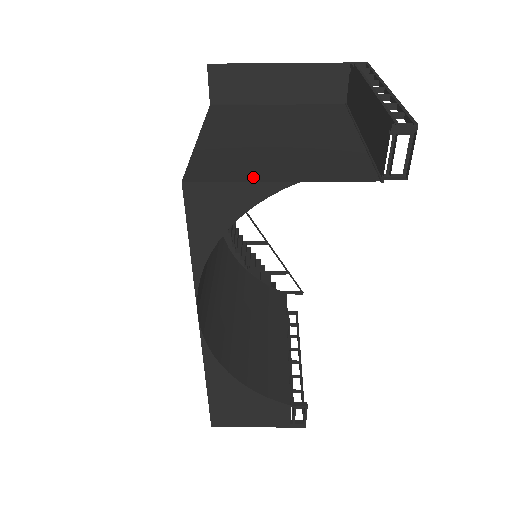
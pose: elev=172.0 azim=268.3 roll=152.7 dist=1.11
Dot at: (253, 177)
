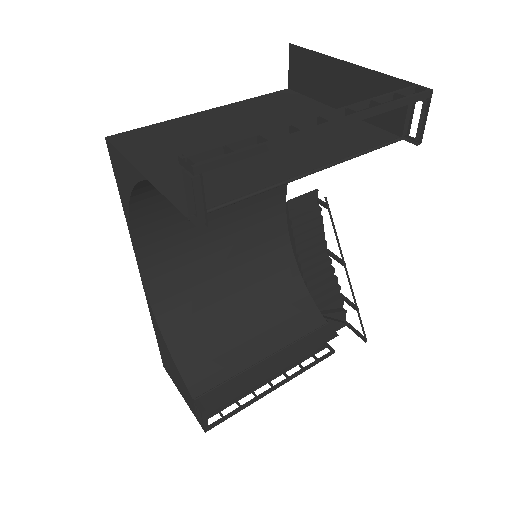
Dot at: (138, 158)
